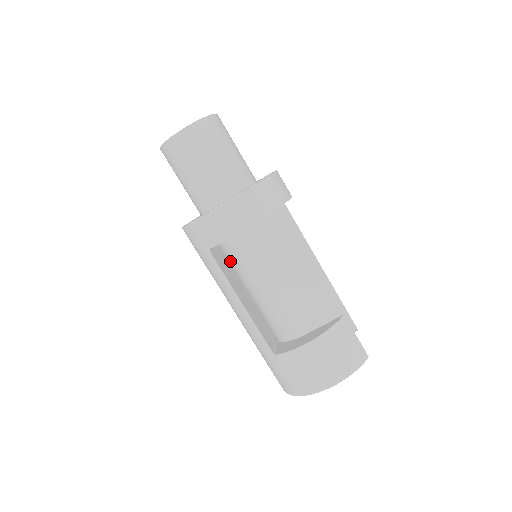
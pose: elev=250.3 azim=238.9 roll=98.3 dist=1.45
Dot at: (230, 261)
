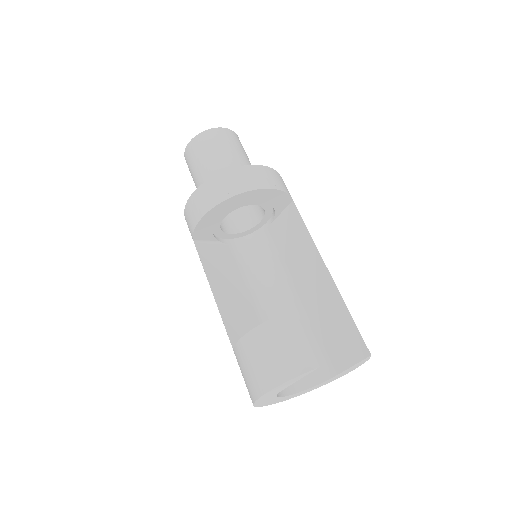
Dot at: (239, 263)
